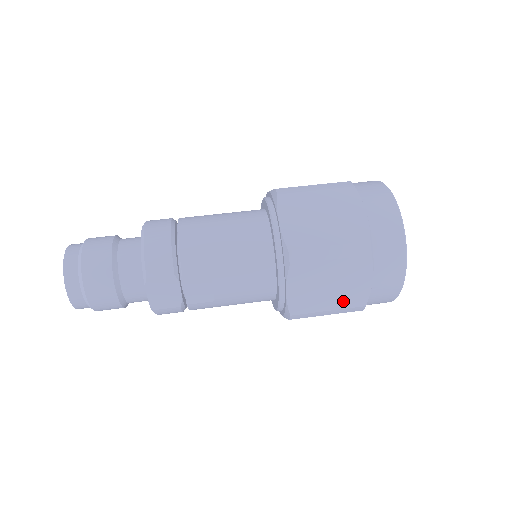
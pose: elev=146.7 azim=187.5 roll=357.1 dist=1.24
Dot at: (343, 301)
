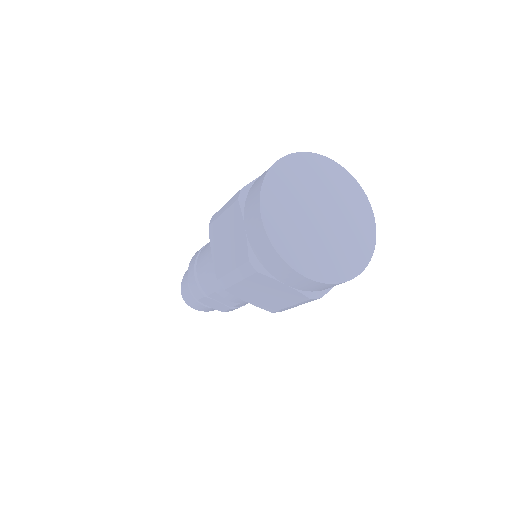
Dot at: (289, 300)
